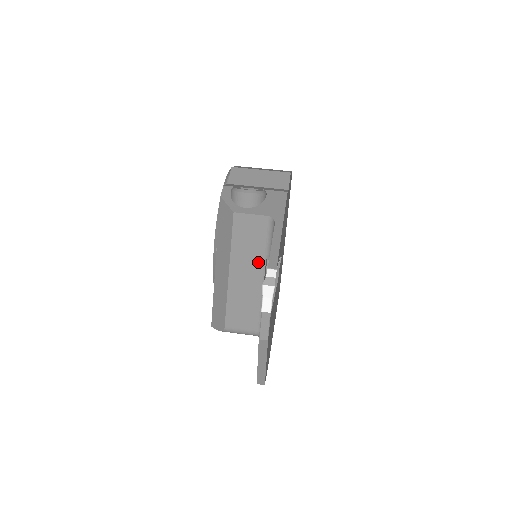
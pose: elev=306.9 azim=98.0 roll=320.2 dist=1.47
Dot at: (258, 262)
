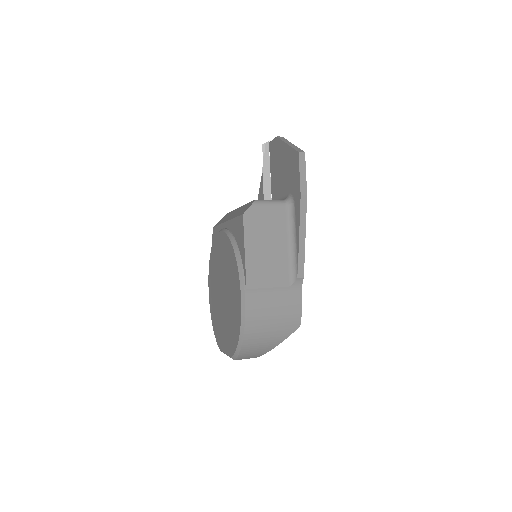
Dot at: occluded
